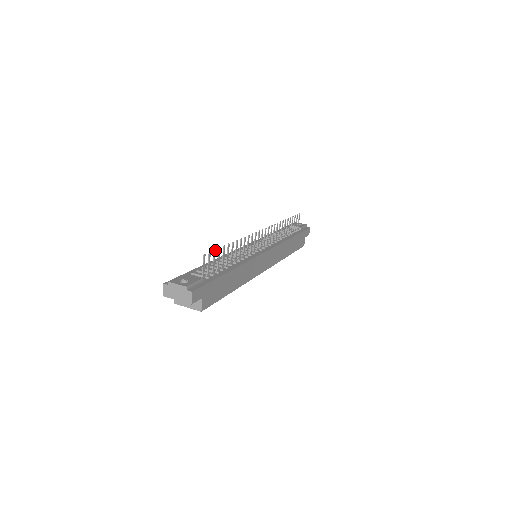
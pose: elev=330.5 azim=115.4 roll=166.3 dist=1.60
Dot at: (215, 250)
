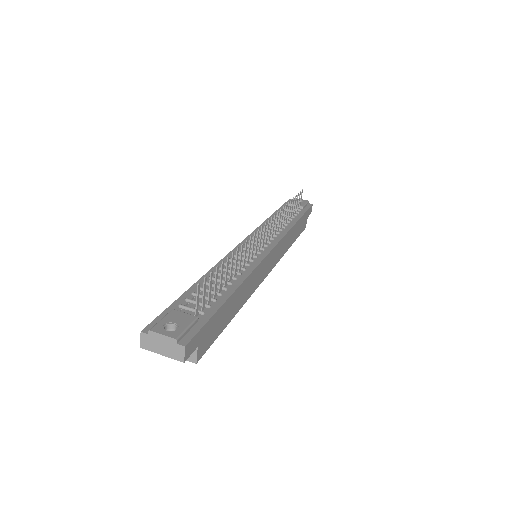
Dot at: (212, 272)
